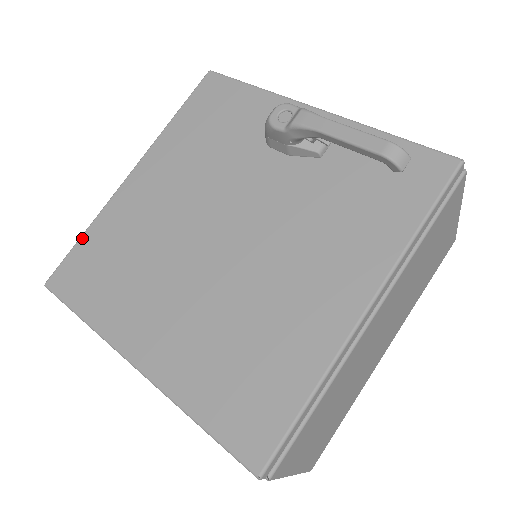
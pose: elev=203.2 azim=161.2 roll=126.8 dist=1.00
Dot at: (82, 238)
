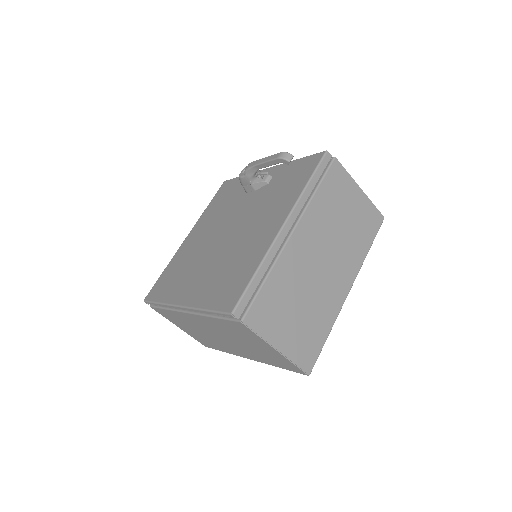
Dot at: (162, 273)
